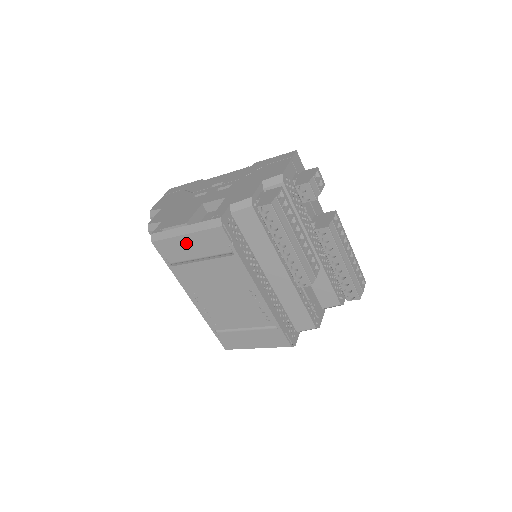
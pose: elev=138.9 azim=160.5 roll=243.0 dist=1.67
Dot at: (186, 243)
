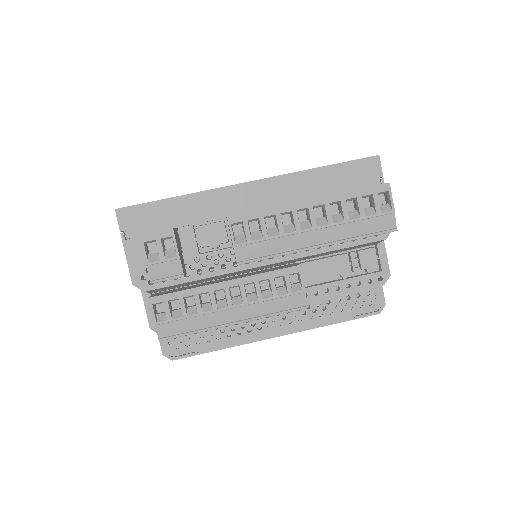
Dot at: occluded
